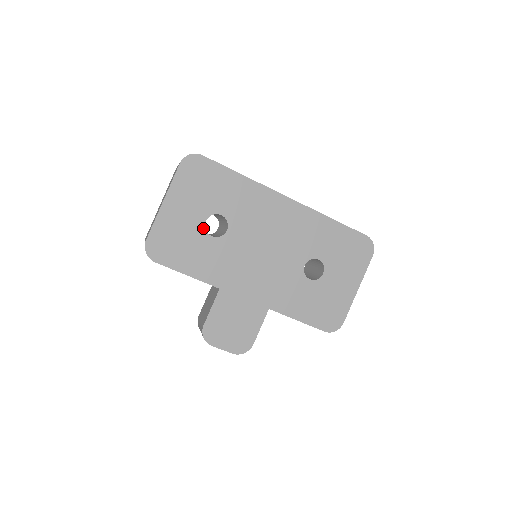
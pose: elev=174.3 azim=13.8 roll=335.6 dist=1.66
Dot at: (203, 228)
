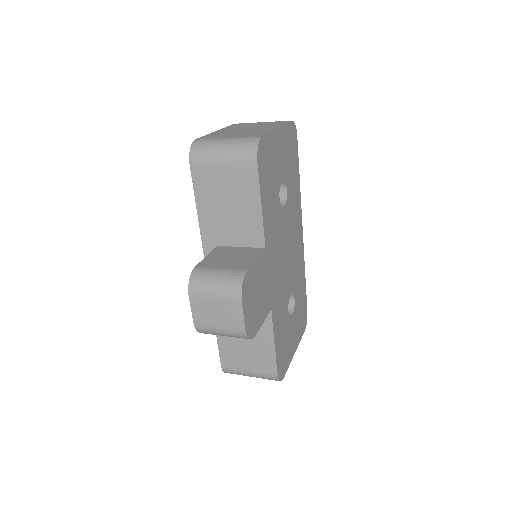
Dot at: (280, 183)
